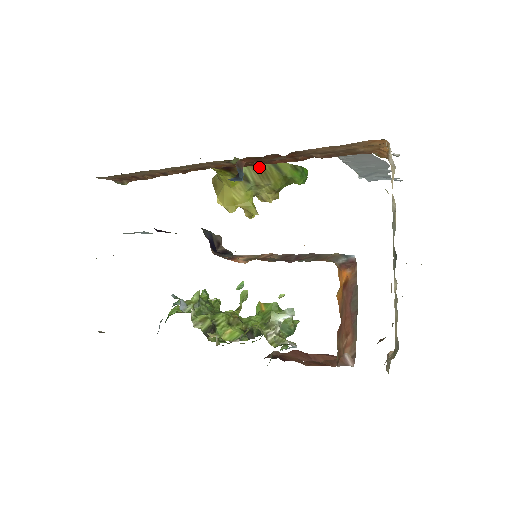
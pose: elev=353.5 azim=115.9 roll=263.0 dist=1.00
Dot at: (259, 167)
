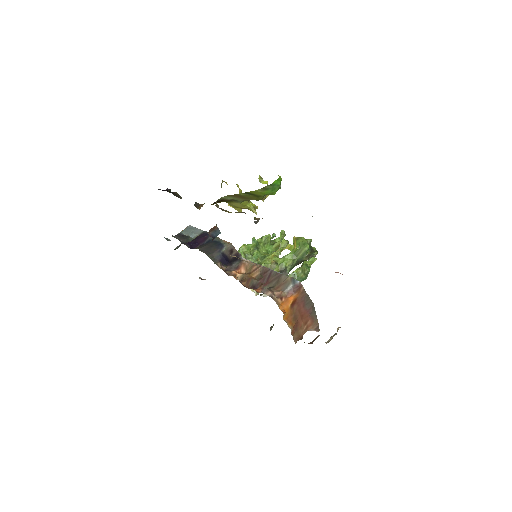
Dot at: (238, 196)
